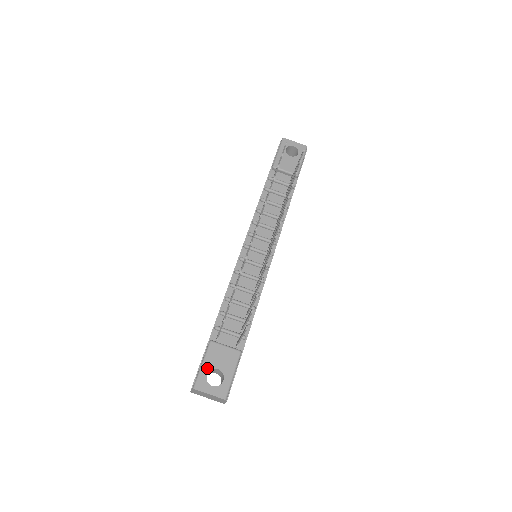
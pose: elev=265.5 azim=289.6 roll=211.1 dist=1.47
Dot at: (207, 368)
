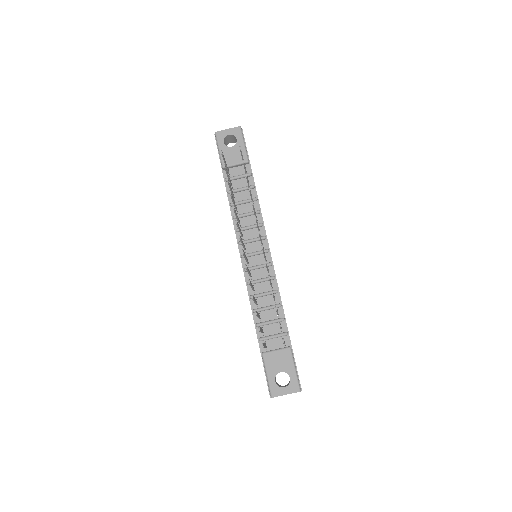
Dot at: (272, 376)
